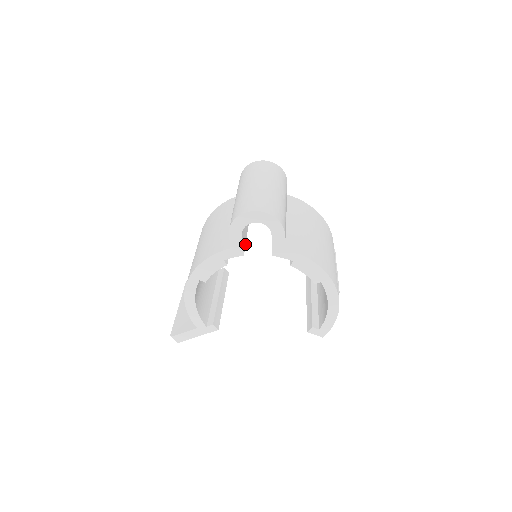
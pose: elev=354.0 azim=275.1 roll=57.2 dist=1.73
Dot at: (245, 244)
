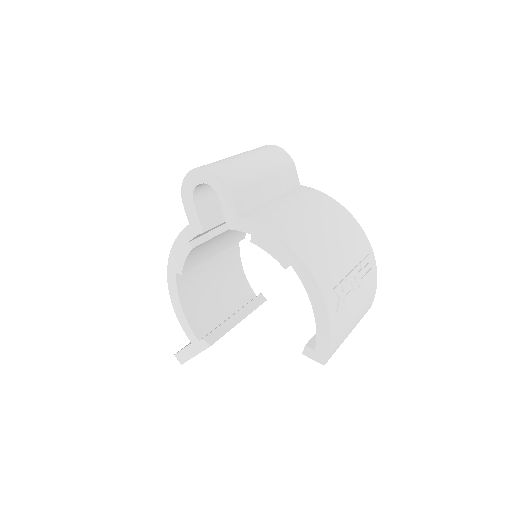
Dot at: (216, 225)
